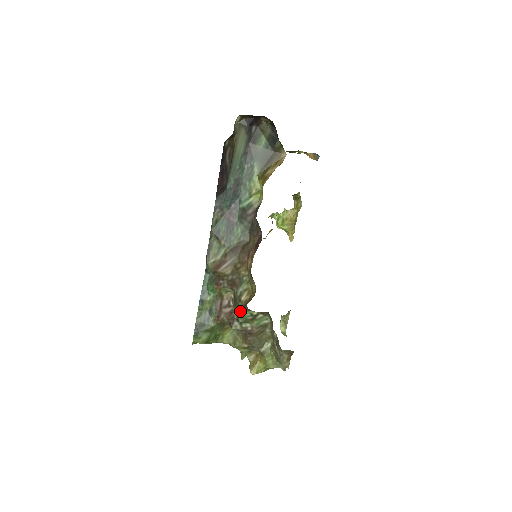
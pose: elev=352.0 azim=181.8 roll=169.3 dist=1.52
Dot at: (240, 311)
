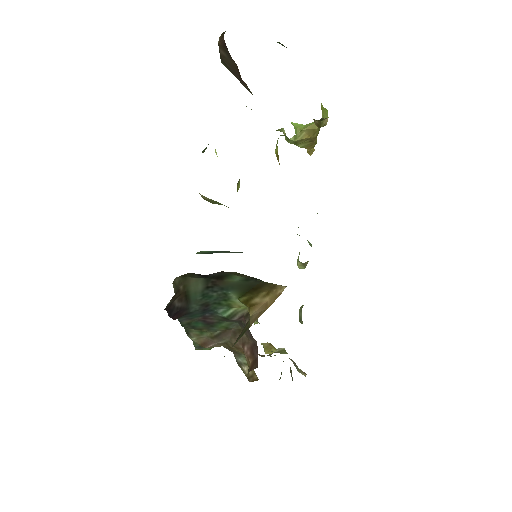
Dot at: occluded
